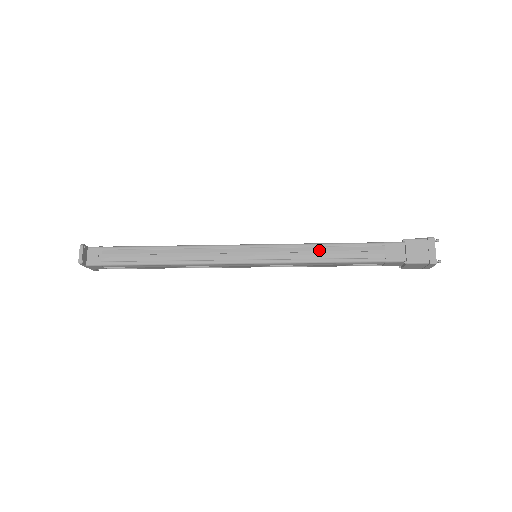
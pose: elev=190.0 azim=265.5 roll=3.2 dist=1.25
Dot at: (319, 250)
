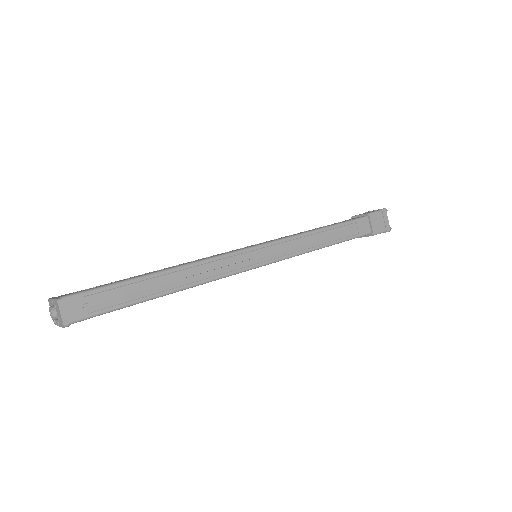
Dot at: (313, 238)
